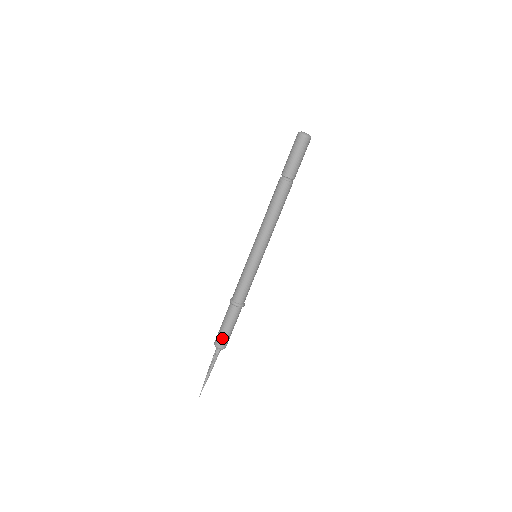
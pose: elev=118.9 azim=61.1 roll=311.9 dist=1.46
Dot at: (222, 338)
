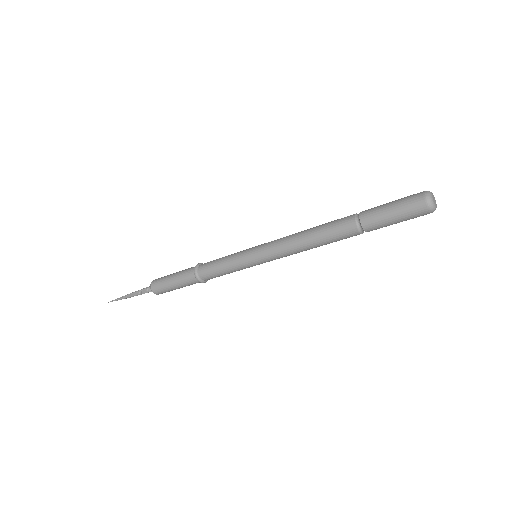
Dot at: (162, 288)
